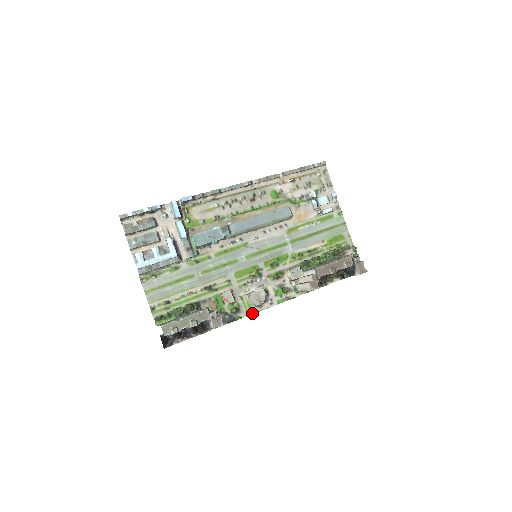
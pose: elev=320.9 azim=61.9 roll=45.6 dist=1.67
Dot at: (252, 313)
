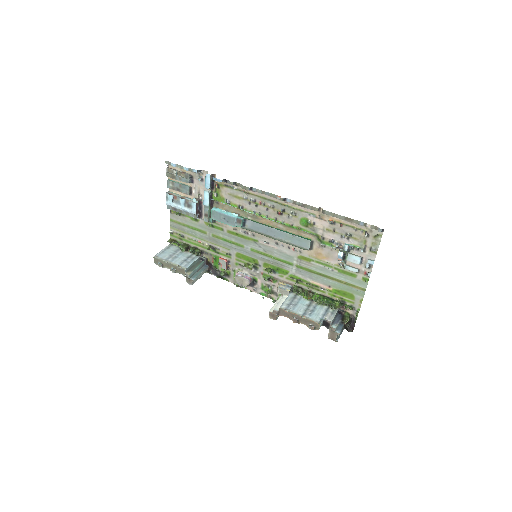
Dot at: (237, 284)
